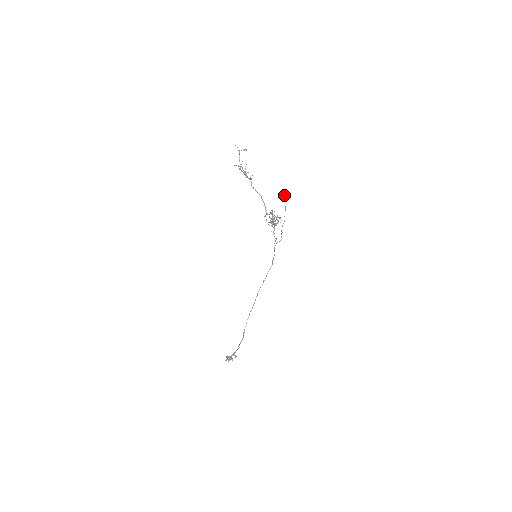
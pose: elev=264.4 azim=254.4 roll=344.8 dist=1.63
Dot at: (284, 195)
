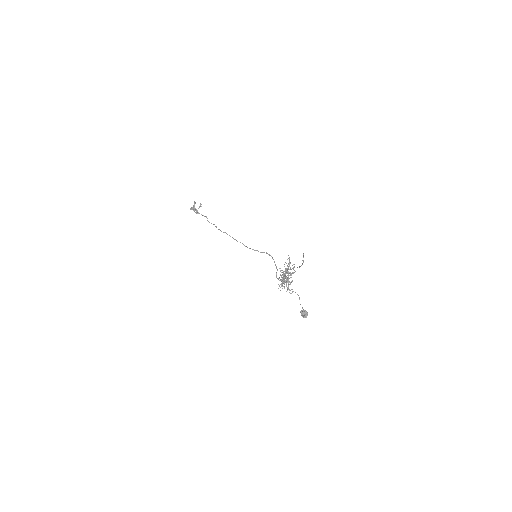
Dot at: (302, 316)
